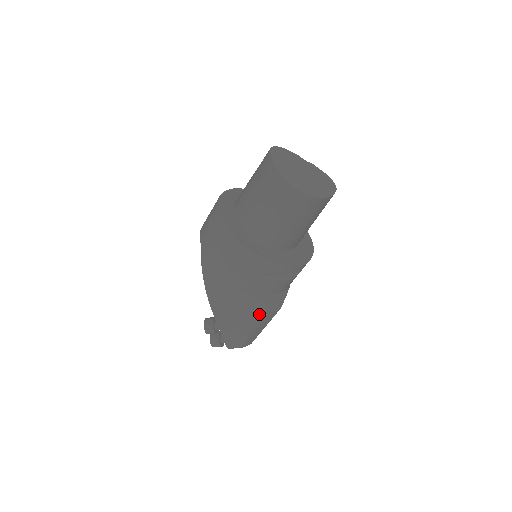
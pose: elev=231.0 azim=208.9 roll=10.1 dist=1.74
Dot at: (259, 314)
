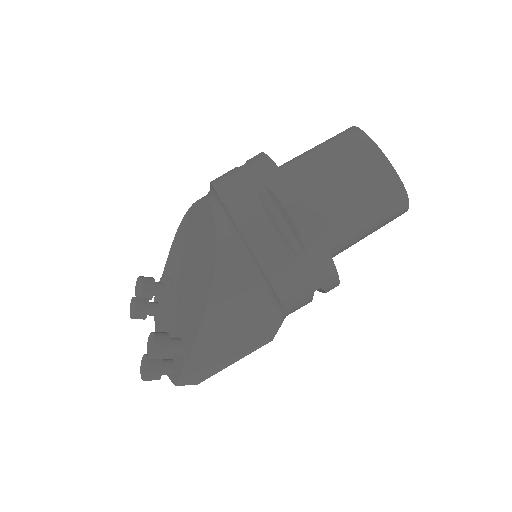
Dot at: (260, 340)
